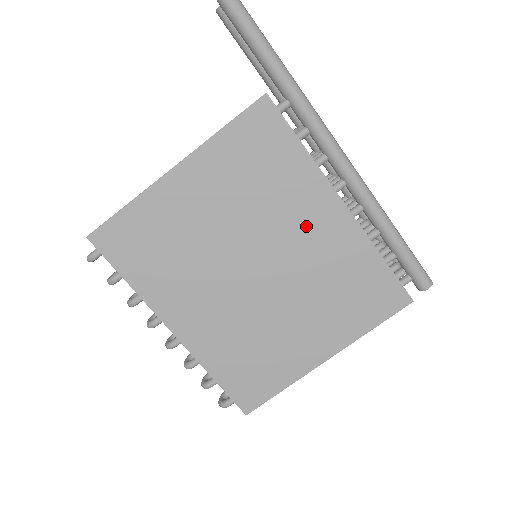
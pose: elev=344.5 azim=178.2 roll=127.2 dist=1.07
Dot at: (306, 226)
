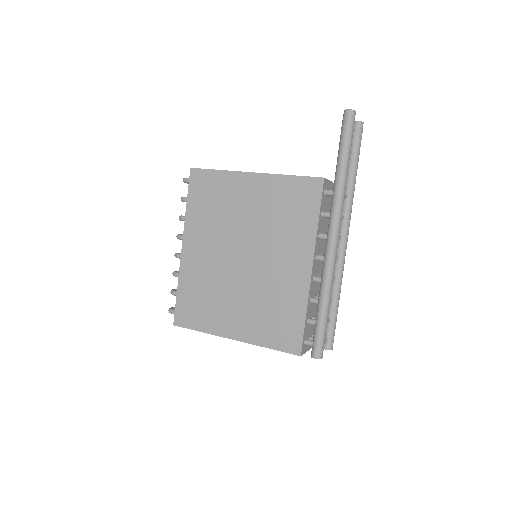
Dot at: (285, 260)
